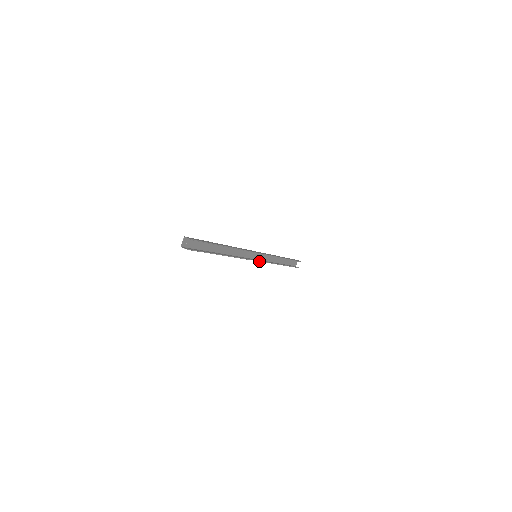
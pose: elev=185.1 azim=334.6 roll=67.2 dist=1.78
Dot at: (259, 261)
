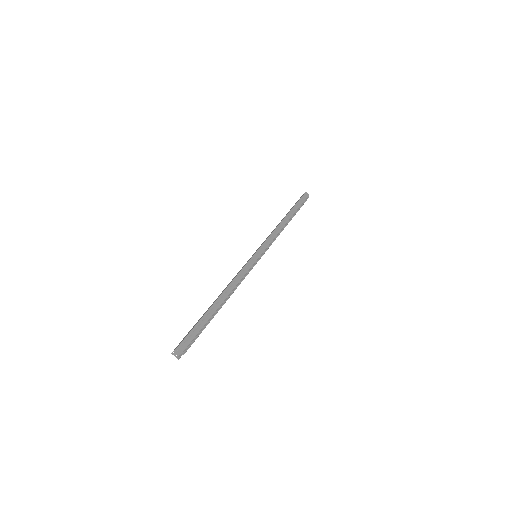
Dot at: occluded
